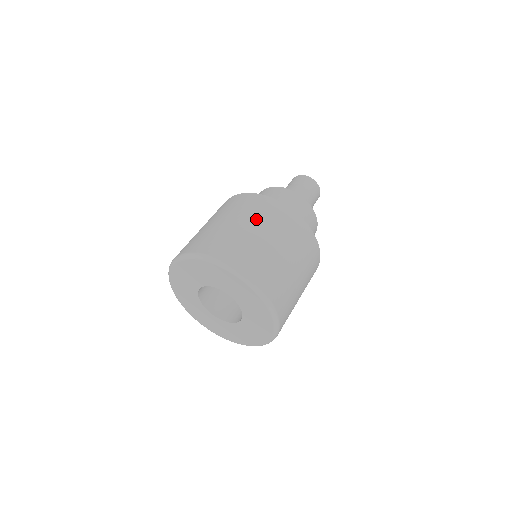
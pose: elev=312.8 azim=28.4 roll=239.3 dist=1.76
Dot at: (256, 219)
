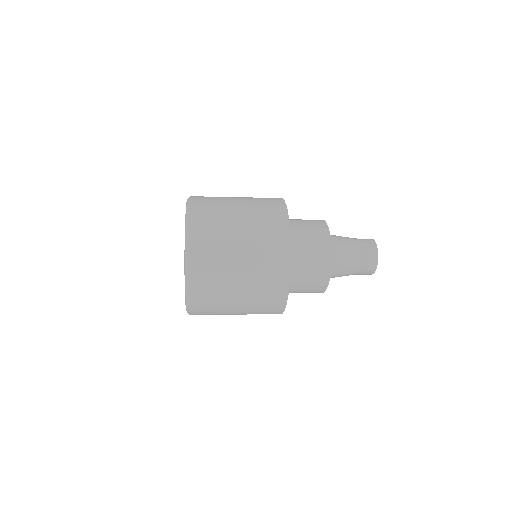
Dot at: (252, 212)
